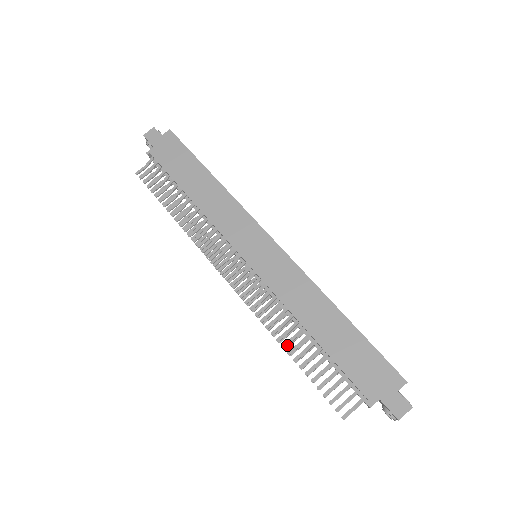
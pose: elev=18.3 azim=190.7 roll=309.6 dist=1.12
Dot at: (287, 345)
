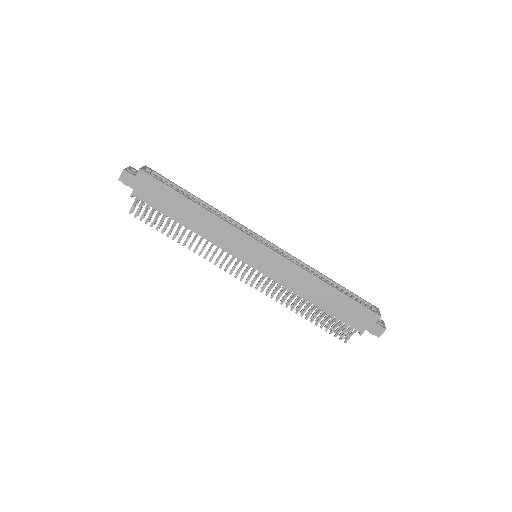
Dot at: (298, 311)
